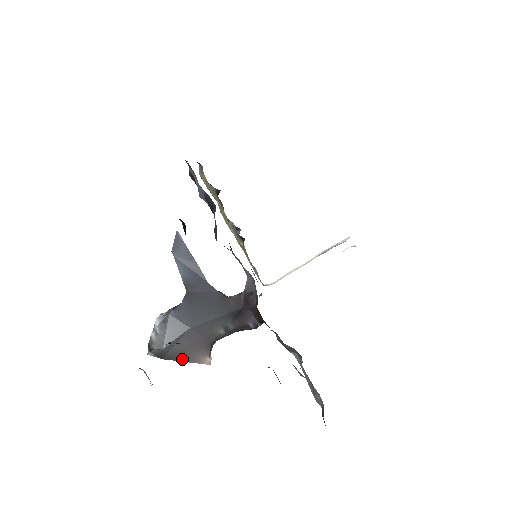
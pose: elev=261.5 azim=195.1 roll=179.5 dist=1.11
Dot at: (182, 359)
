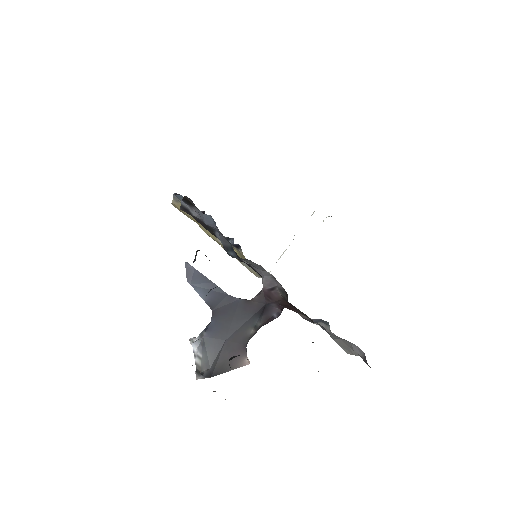
Dot at: (227, 370)
